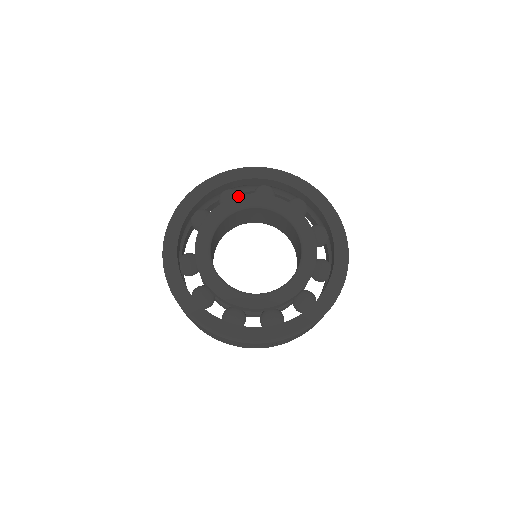
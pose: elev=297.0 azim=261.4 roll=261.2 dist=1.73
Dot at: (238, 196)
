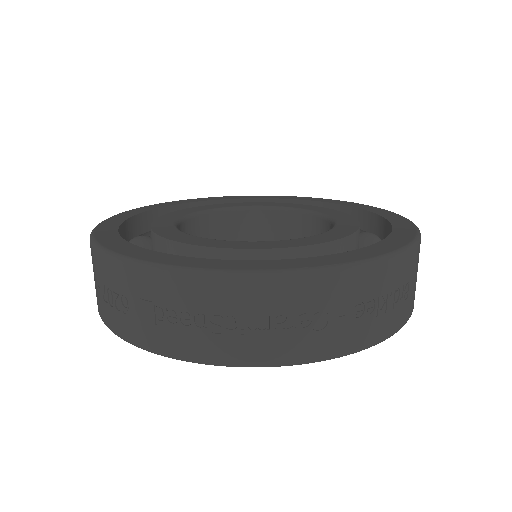
Dot at: (246, 202)
